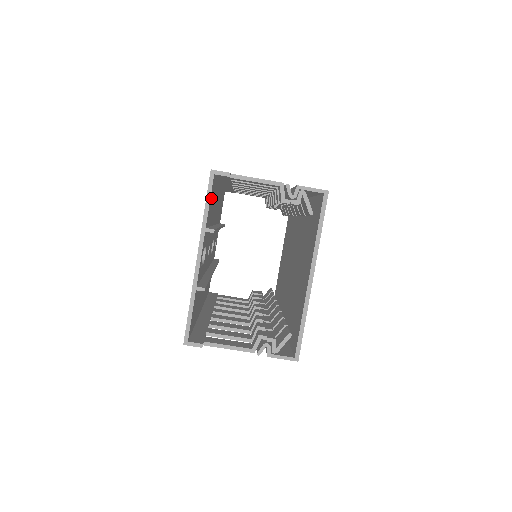
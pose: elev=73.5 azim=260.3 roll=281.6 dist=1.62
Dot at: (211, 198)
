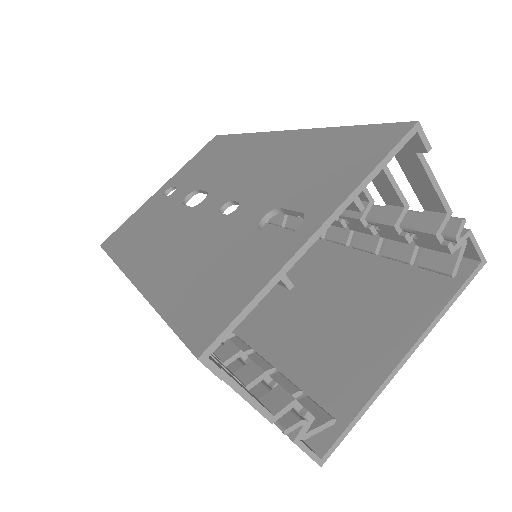
Dot at: occluded
